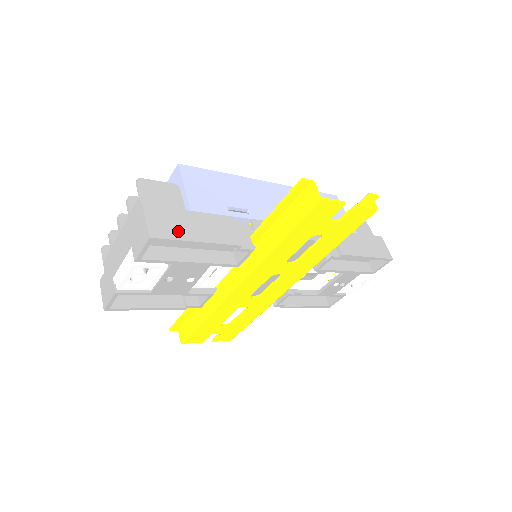
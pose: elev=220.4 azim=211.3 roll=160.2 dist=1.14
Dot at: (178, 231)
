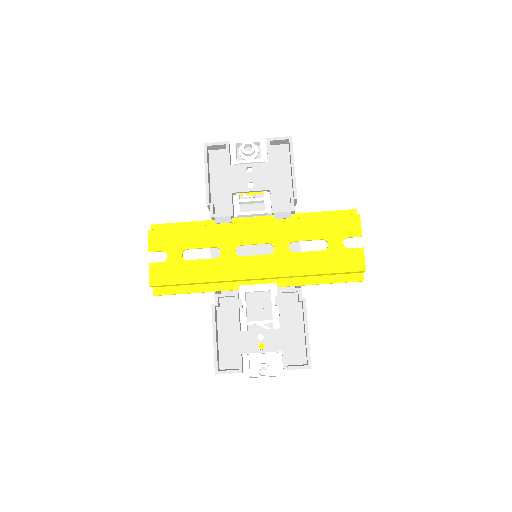
Dot at: occluded
